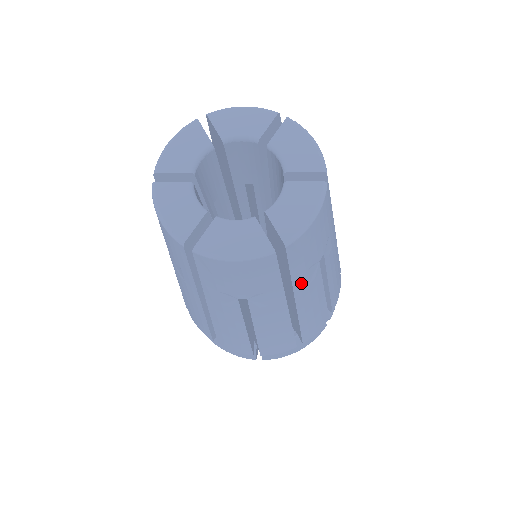
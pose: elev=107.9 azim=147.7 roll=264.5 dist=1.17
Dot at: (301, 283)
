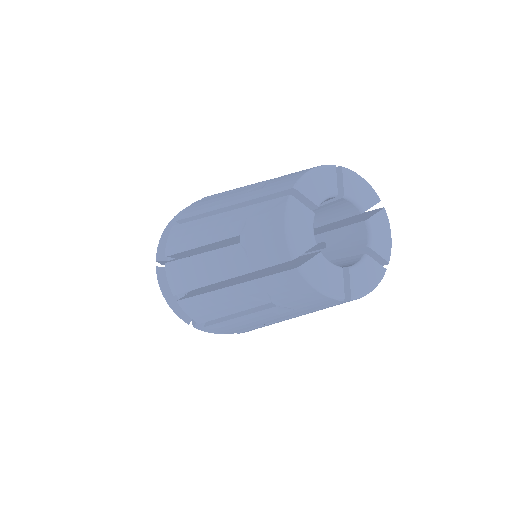
Dot at: (311, 312)
